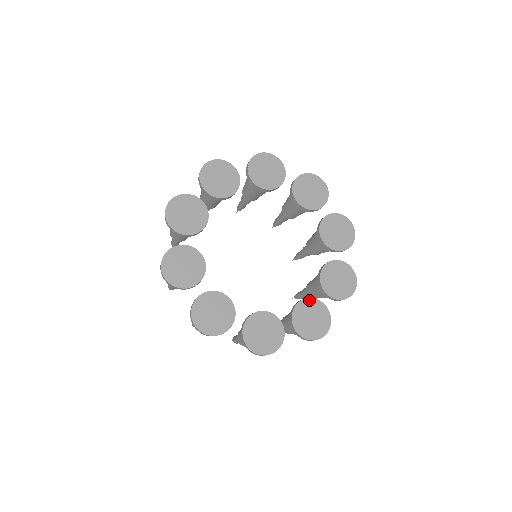
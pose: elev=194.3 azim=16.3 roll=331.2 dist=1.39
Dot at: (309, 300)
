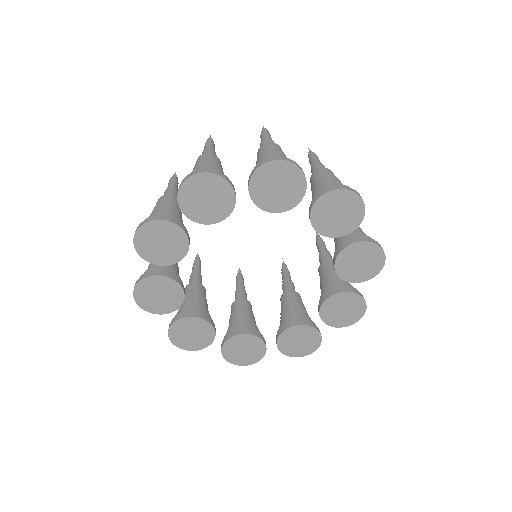
Dot at: (256, 338)
